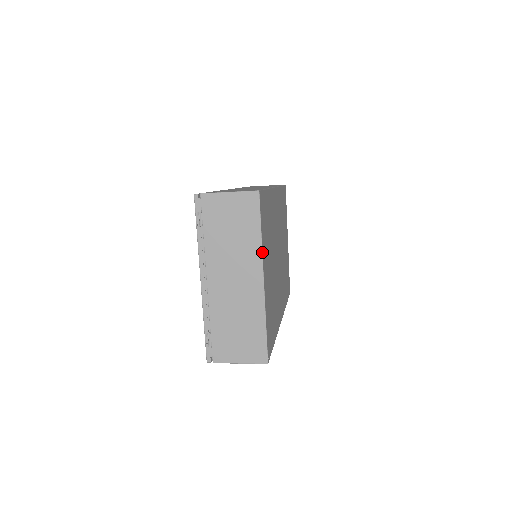
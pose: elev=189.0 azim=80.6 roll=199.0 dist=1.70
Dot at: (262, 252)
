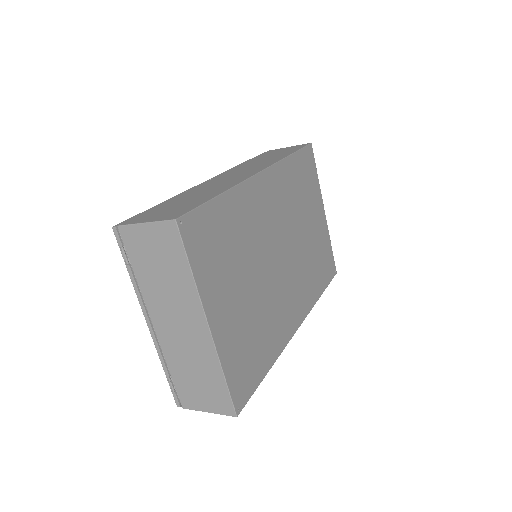
Dot at: (198, 294)
